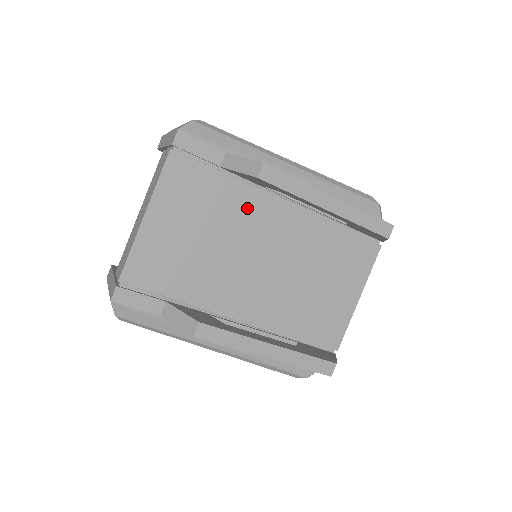
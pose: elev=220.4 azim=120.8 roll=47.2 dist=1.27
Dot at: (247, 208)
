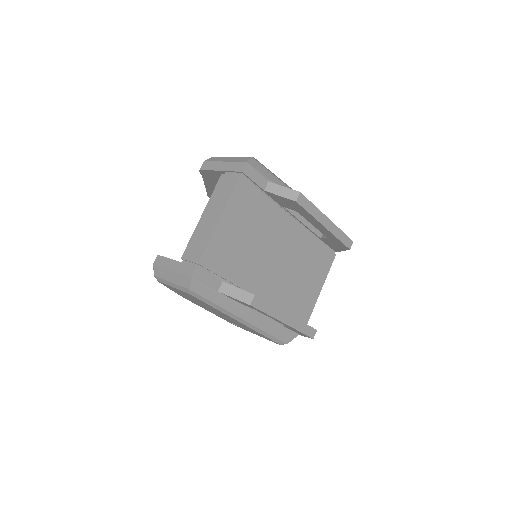
Dot at: (274, 221)
